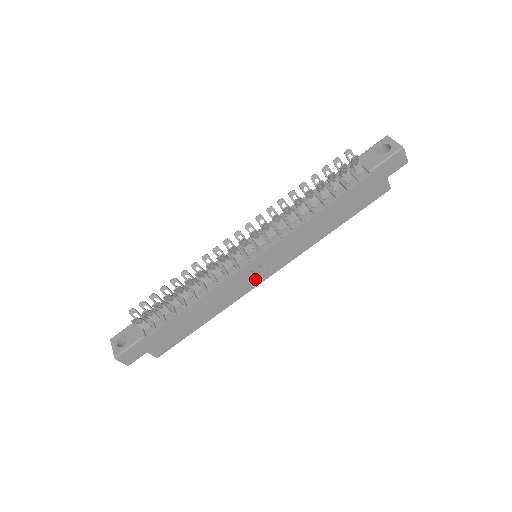
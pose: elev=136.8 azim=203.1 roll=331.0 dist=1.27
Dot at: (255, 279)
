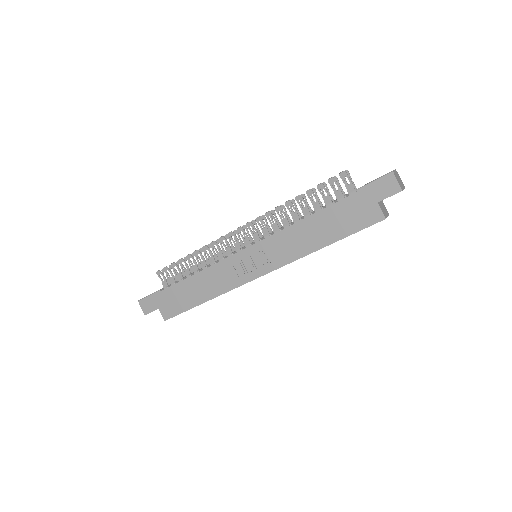
Dot at: (246, 274)
